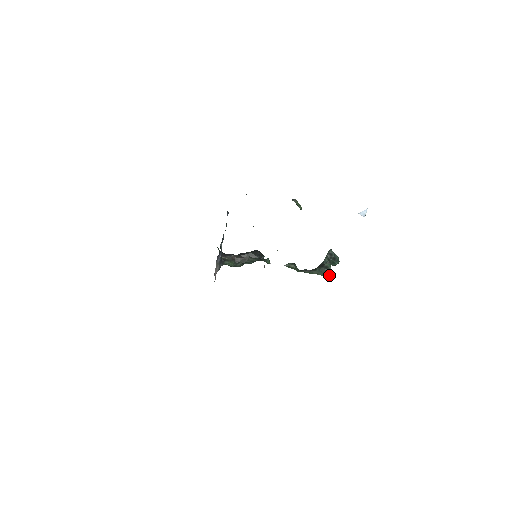
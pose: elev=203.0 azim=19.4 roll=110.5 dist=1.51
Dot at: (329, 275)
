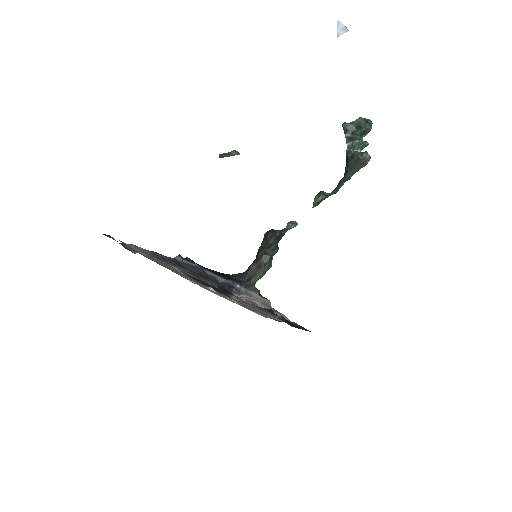
Dot at: (365, 161)
